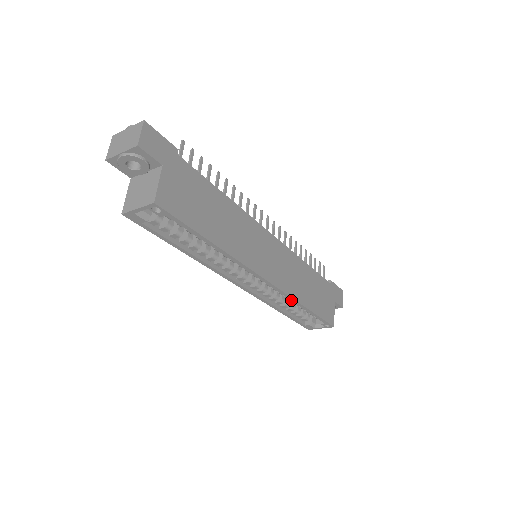
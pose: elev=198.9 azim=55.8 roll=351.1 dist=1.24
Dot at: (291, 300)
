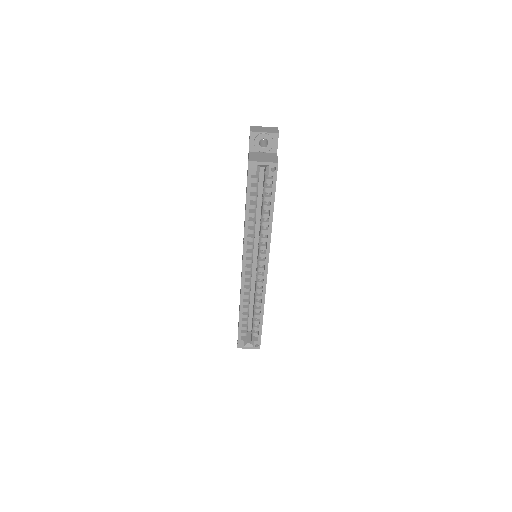
Dot at: (262, 299)
